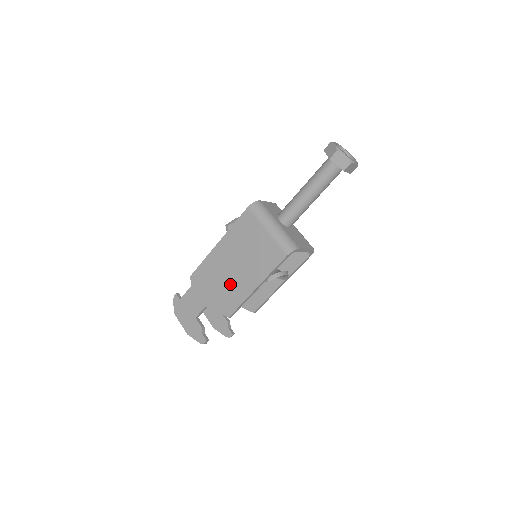
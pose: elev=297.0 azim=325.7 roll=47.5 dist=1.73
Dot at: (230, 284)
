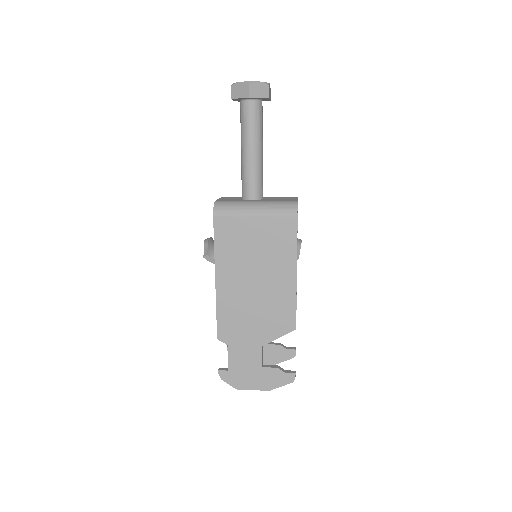
Dot at: (267, 300)
